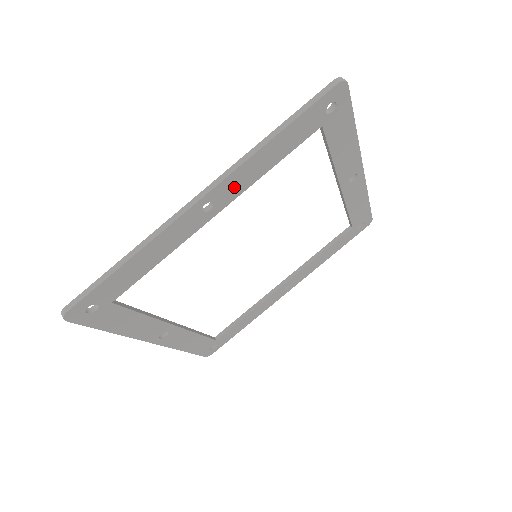
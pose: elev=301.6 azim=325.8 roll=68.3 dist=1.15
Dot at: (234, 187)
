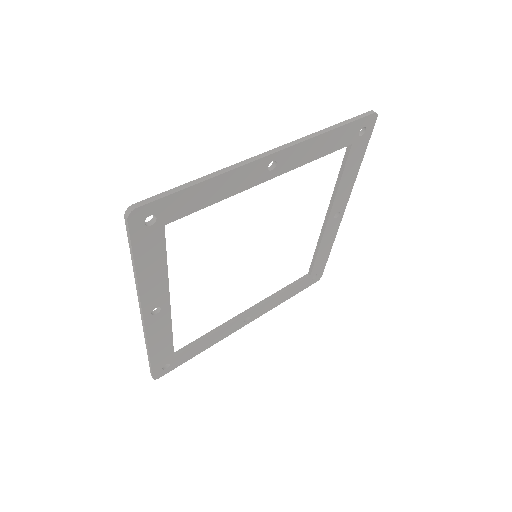
Dot at: (293, 159)
